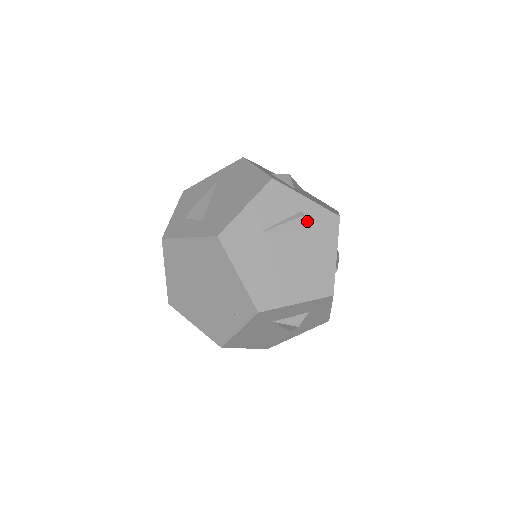
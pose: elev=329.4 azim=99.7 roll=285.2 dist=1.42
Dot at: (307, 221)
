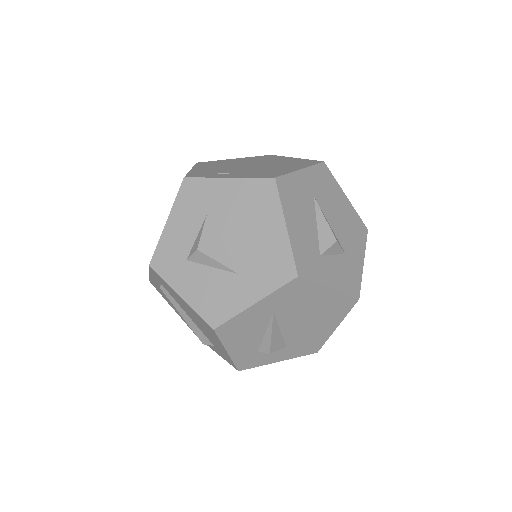
Dot at: occluded
